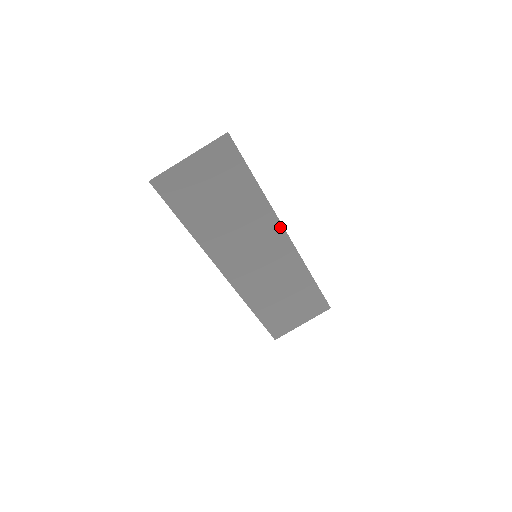
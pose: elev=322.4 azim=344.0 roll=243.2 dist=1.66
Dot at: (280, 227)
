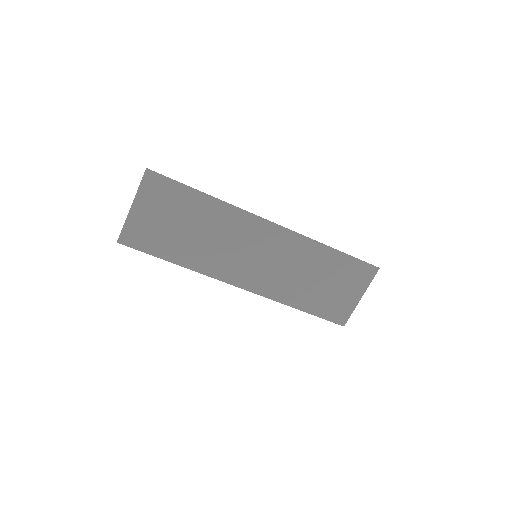
Dot at: (257, 219)
